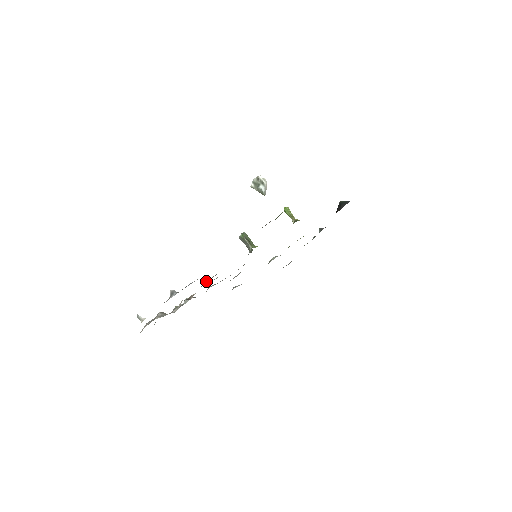
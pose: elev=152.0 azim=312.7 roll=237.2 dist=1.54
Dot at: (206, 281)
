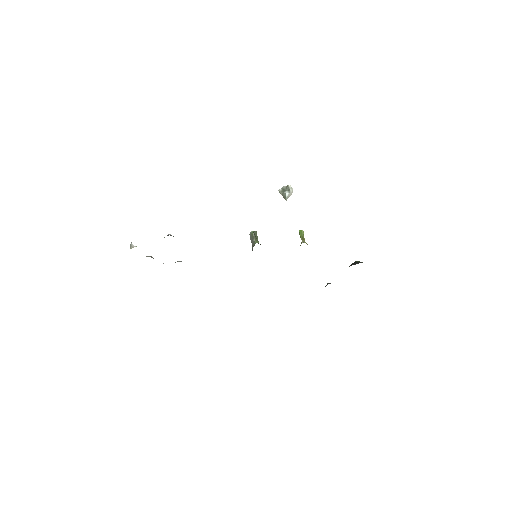
Dot at: occluded
